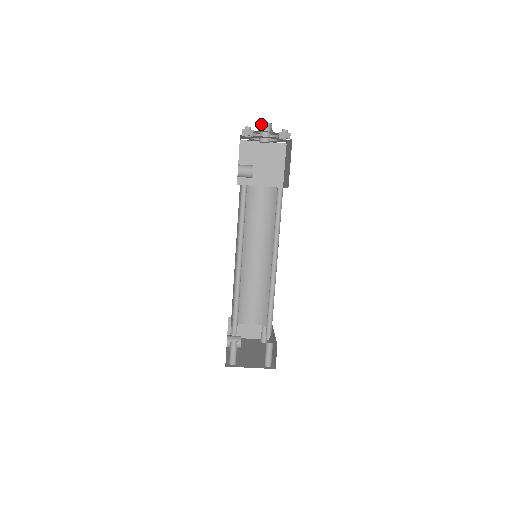
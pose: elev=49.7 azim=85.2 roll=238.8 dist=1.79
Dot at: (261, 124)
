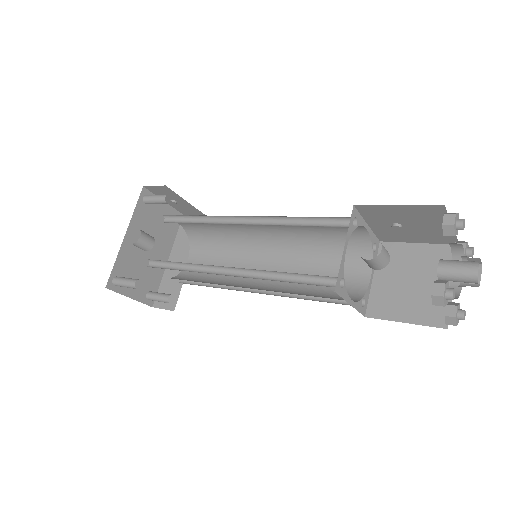
Dot at: (475, 275)
